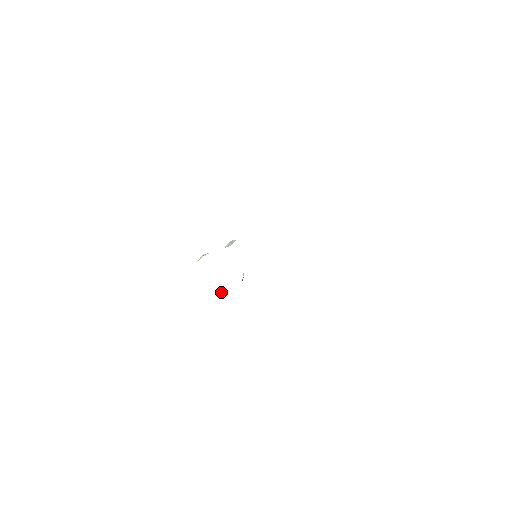
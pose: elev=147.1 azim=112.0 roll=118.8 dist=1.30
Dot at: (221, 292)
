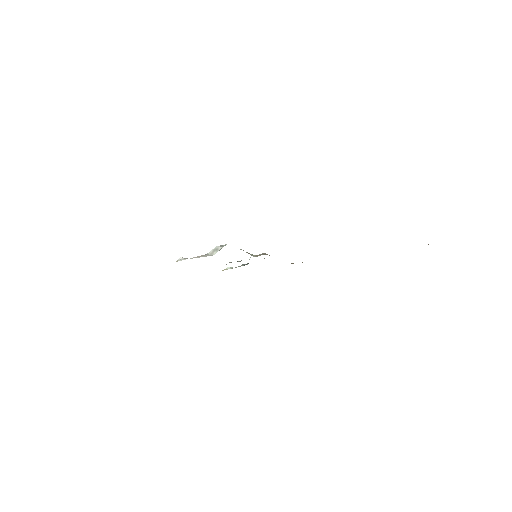
Dot at: occluded
